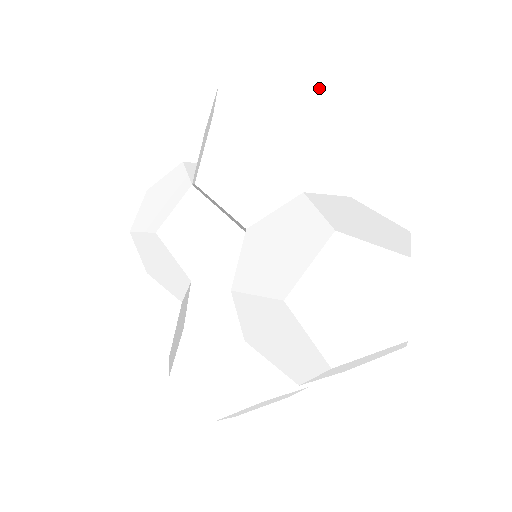
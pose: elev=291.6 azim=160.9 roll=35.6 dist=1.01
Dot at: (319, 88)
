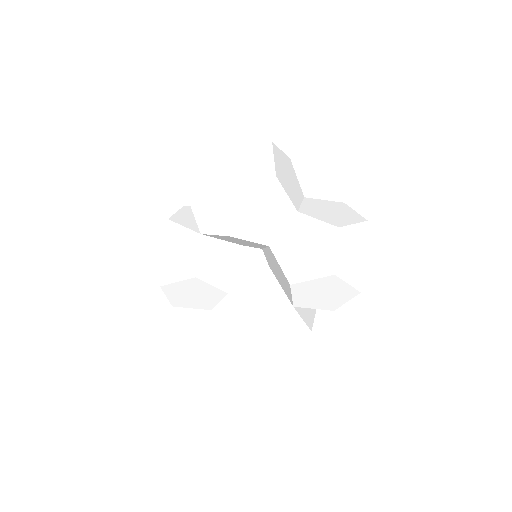
Dot at: (272, 145)
